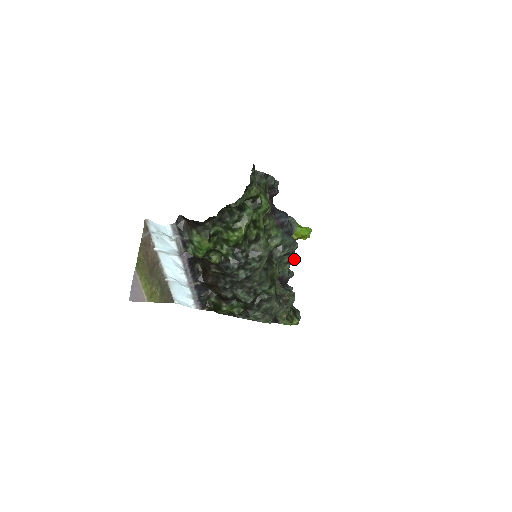
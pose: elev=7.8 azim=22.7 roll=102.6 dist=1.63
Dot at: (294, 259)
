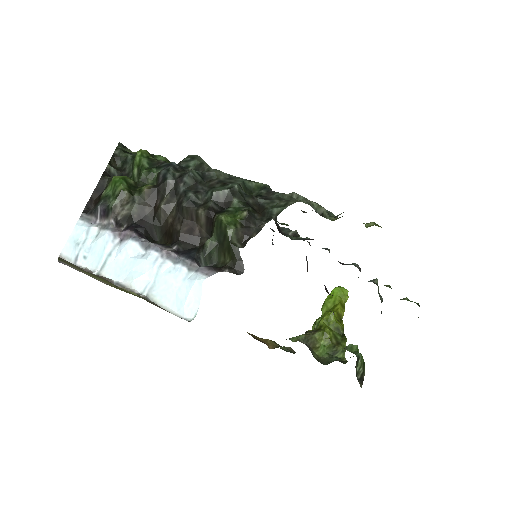
Dot at: occluded
